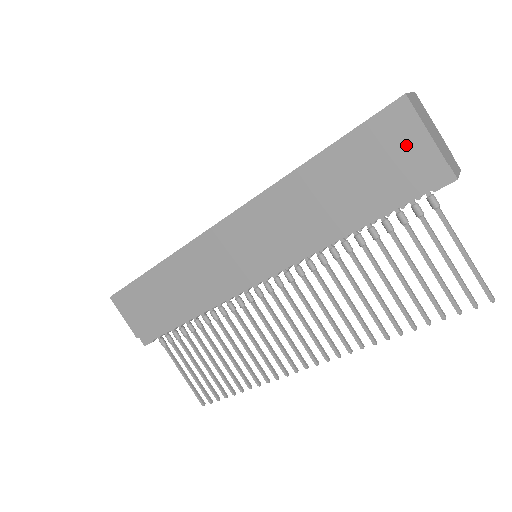
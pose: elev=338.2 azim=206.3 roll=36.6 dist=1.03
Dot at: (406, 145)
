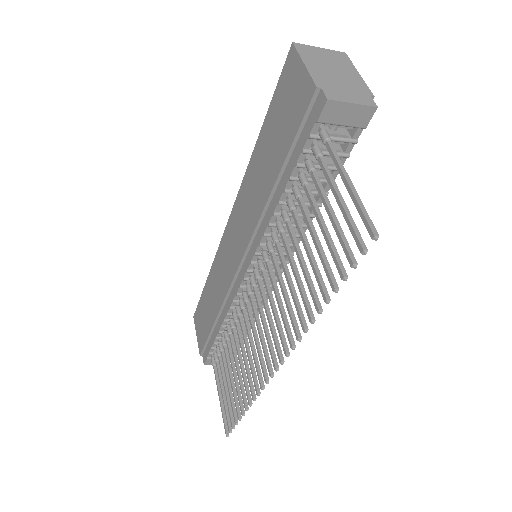
Dot at: (296, 87)
